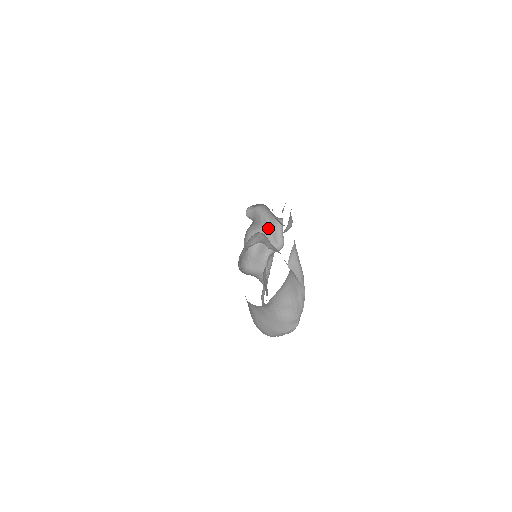
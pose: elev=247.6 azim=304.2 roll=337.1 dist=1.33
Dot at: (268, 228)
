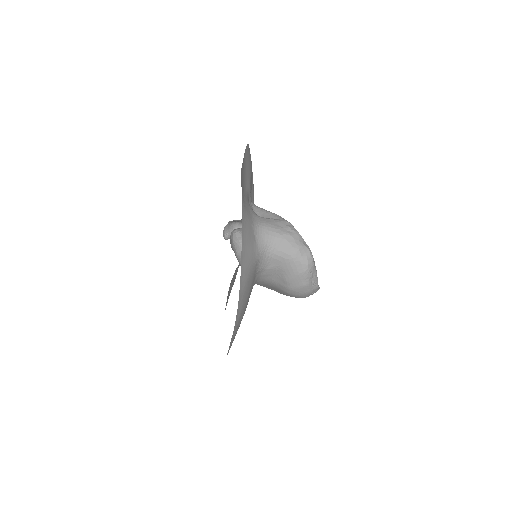
Dot at: occluded
